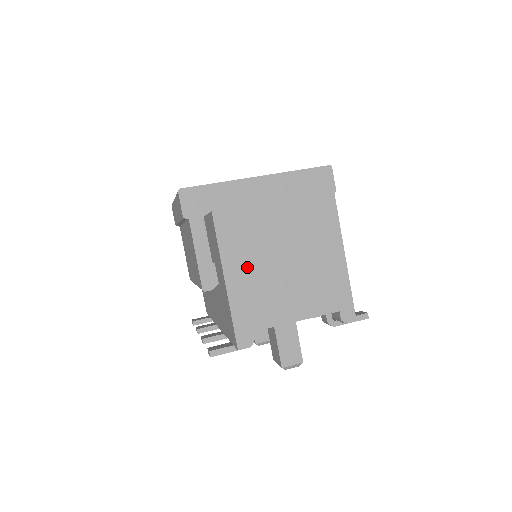
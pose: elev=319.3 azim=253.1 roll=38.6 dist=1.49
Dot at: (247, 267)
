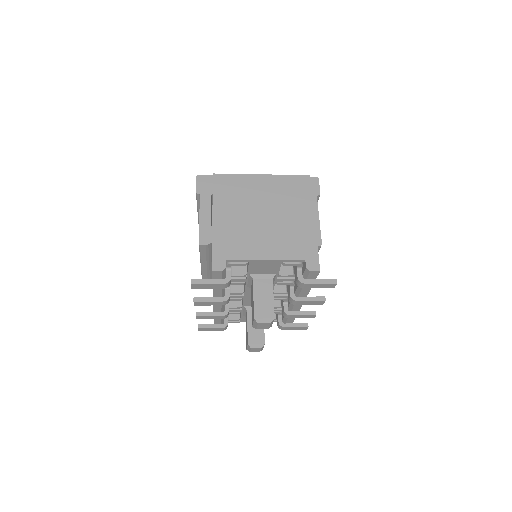
Dot at: (232, 213)
